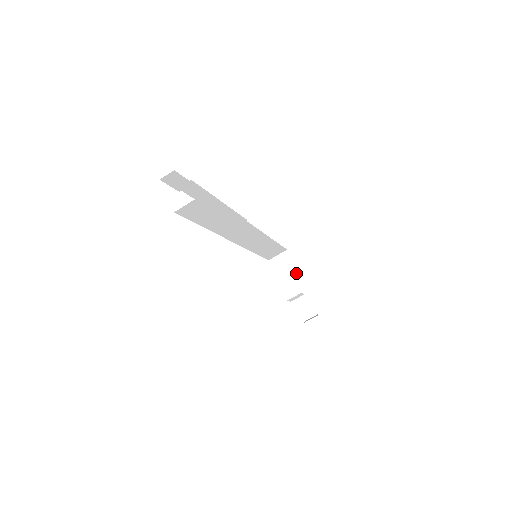
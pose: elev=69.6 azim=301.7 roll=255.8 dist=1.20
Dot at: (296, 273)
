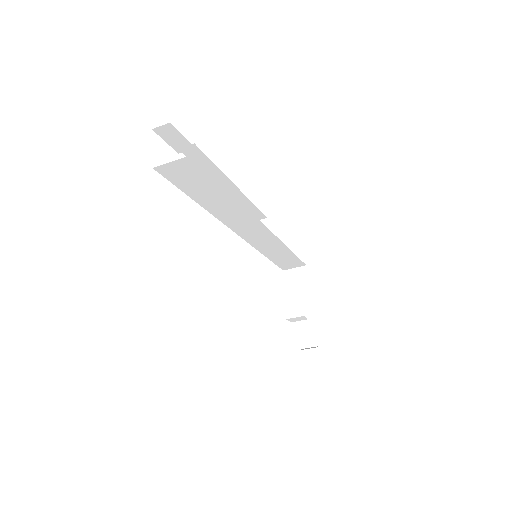
Dot at: (307, 293)
